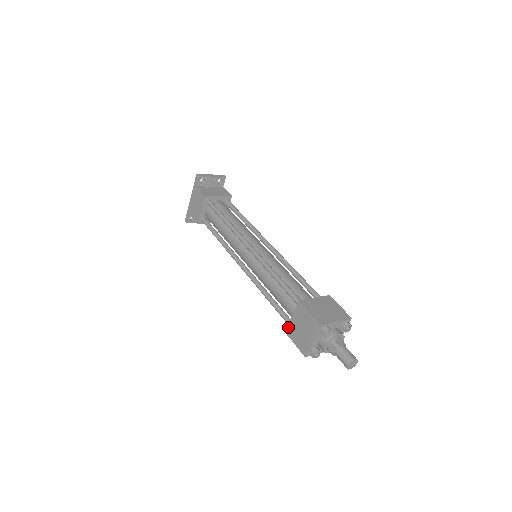
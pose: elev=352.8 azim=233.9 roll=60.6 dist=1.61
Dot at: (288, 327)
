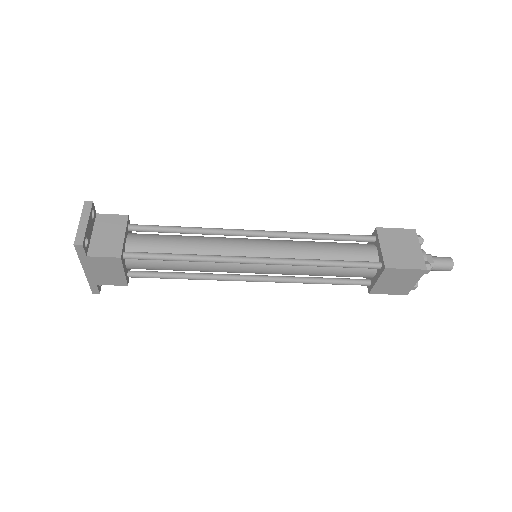
Dot at: (374, 289)
